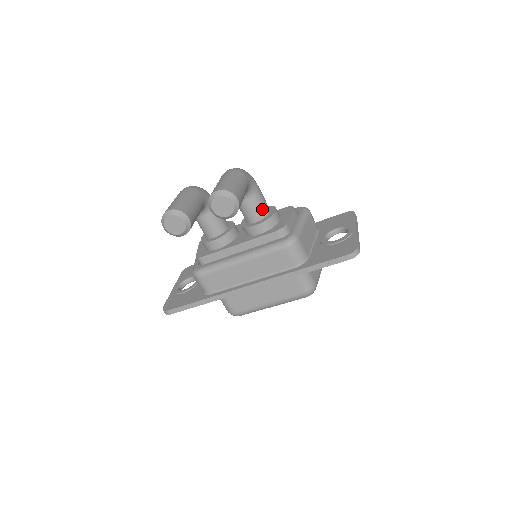
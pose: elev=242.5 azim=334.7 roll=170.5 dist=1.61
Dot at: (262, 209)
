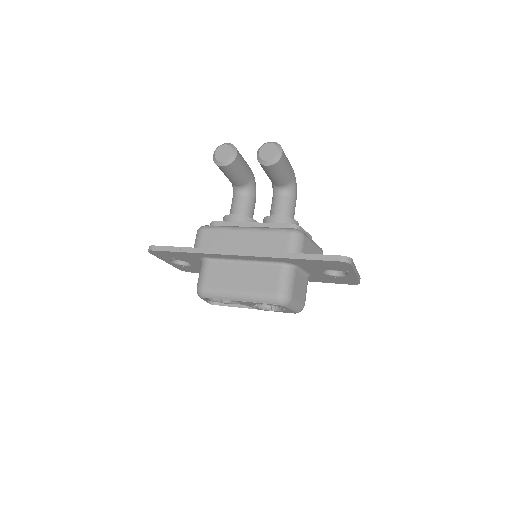
Dot at: (289, 211)
